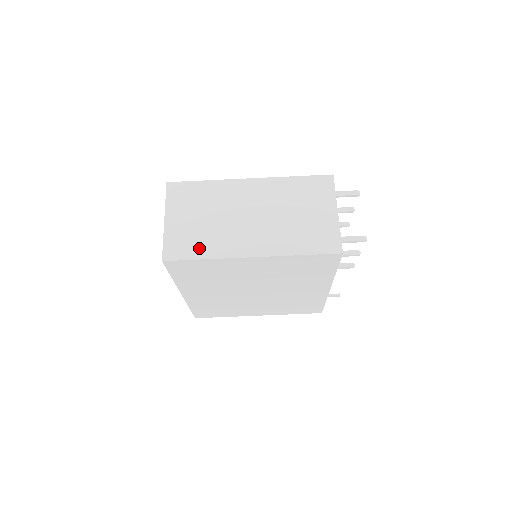
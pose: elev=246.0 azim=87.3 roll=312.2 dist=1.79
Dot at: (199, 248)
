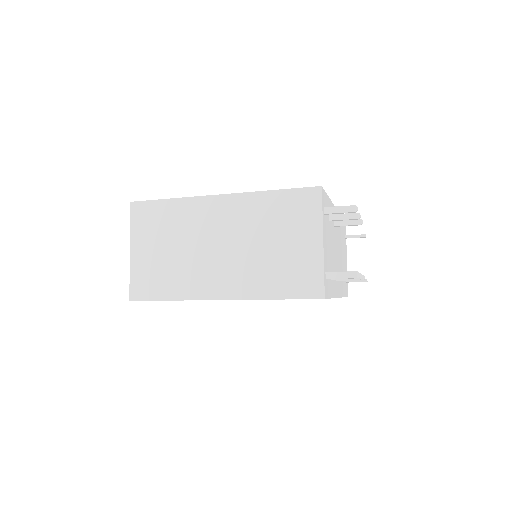
Dot at: (165, 287)
